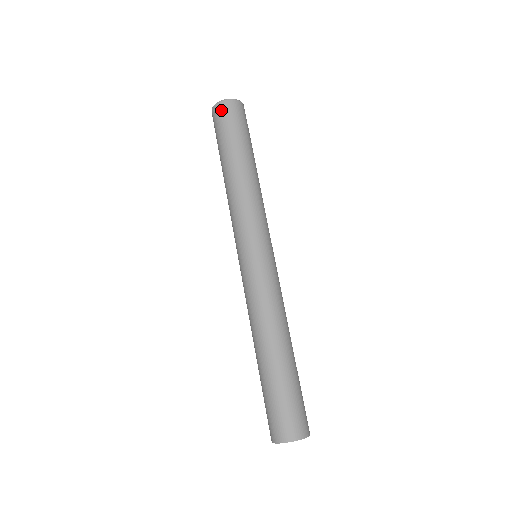
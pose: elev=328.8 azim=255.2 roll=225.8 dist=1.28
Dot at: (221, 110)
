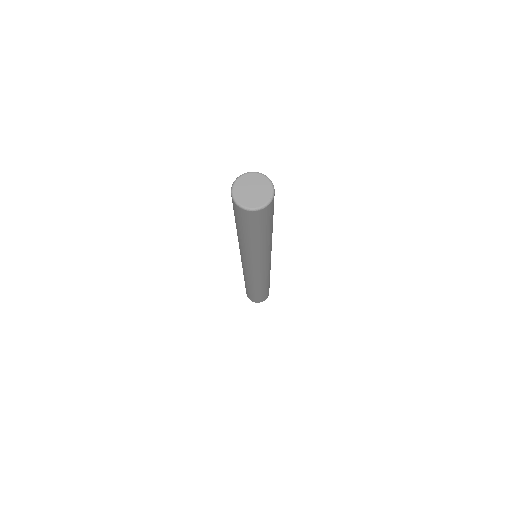
Dot at: (254, 217)
